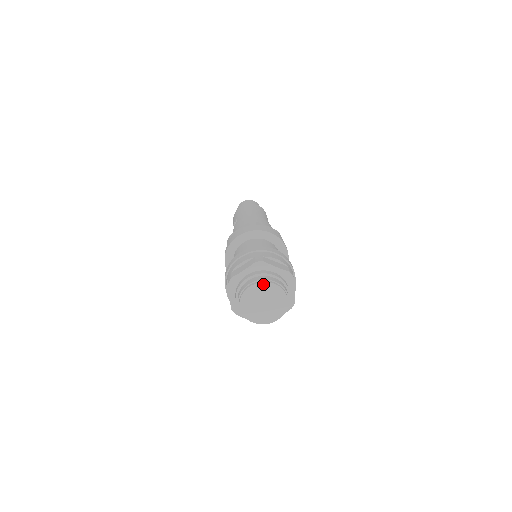
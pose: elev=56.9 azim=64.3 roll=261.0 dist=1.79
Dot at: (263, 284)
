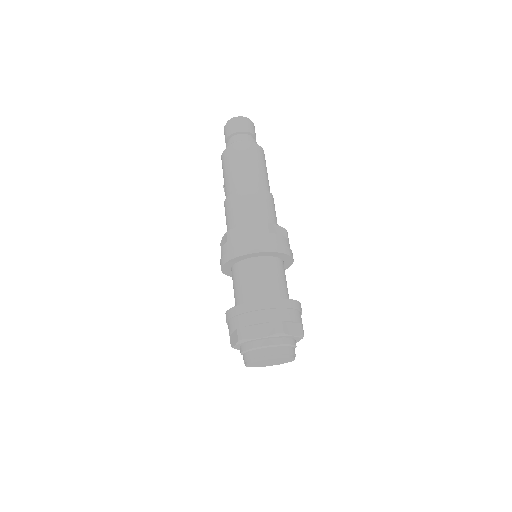
Dot at: (255, 362)
